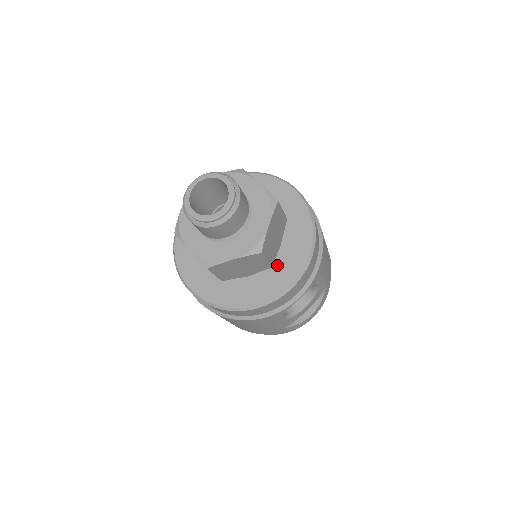
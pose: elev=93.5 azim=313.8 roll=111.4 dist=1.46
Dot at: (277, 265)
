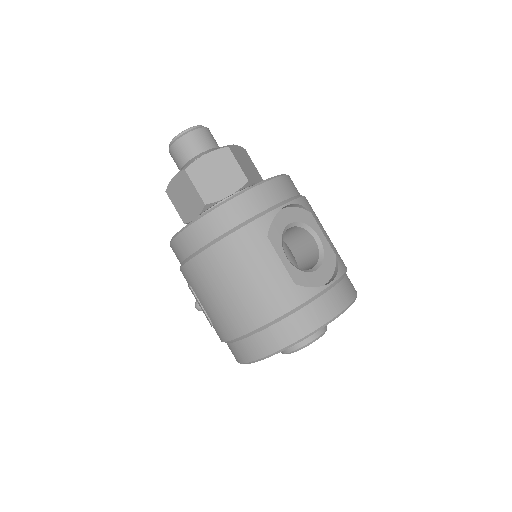
Dot at: occluded
